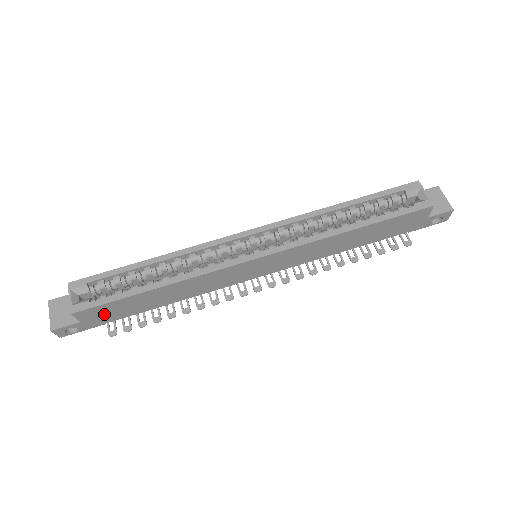
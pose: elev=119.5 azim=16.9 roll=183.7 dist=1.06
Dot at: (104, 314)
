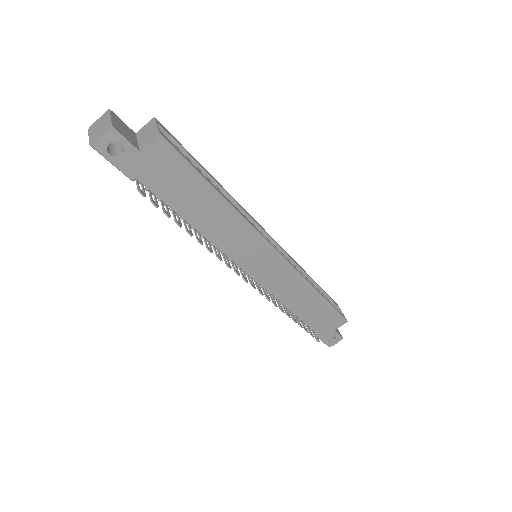
Dot at: (161, 169)
